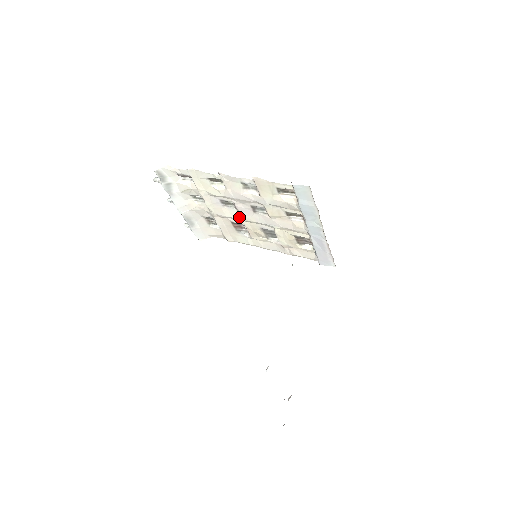
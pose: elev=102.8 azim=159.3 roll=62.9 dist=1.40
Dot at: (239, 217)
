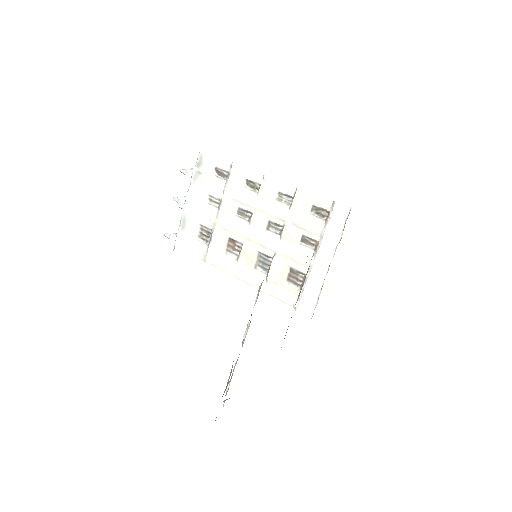
Dot at: (245, 232)
